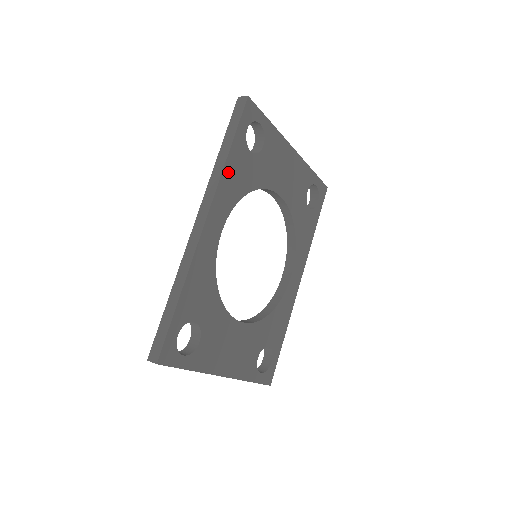
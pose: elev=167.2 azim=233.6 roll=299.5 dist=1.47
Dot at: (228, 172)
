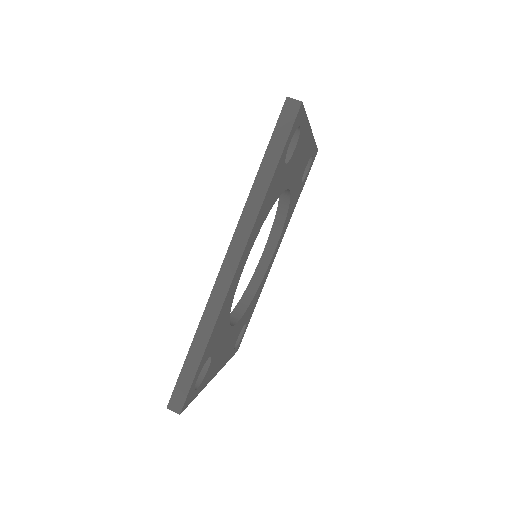
Dot at: (265, 201)
